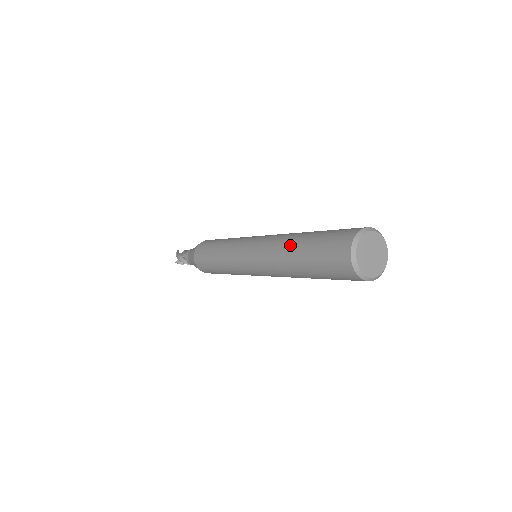
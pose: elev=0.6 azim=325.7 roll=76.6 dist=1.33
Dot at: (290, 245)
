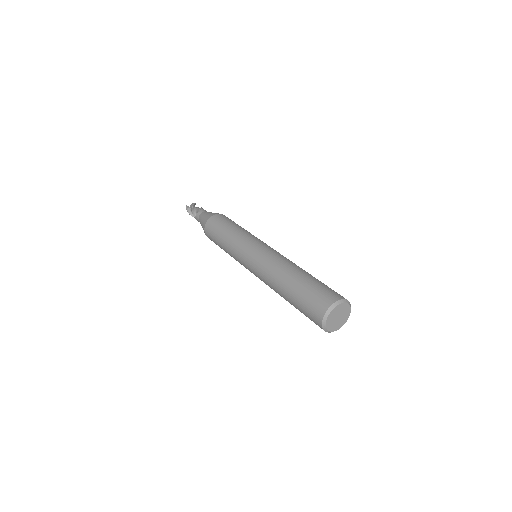
Dot at: (280, 293)
